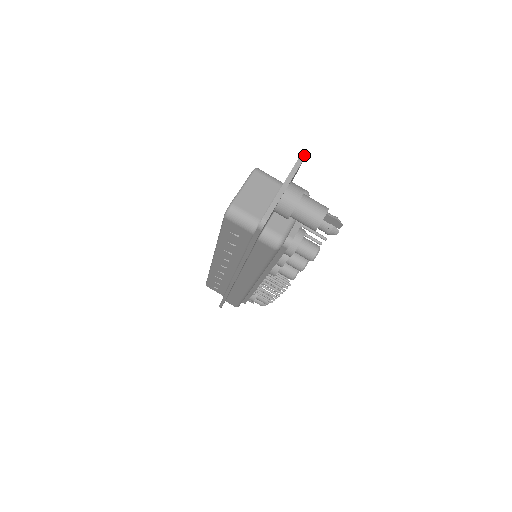
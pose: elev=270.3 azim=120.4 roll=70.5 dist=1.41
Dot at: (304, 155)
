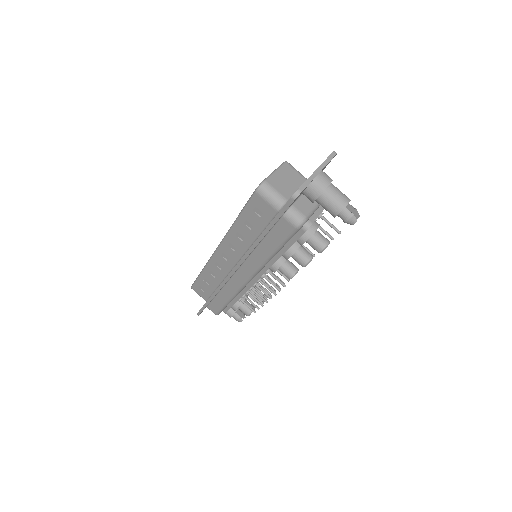
Dot at: occluded
